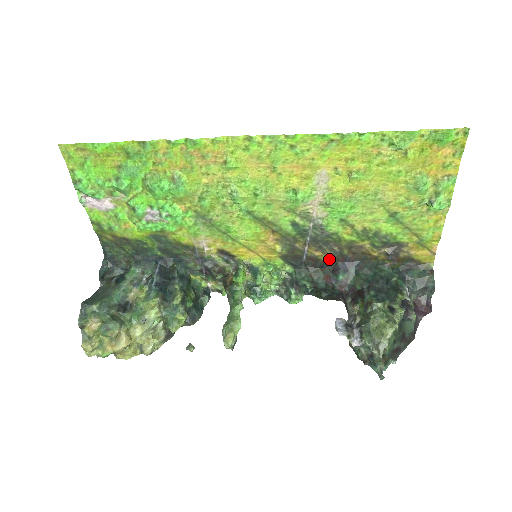
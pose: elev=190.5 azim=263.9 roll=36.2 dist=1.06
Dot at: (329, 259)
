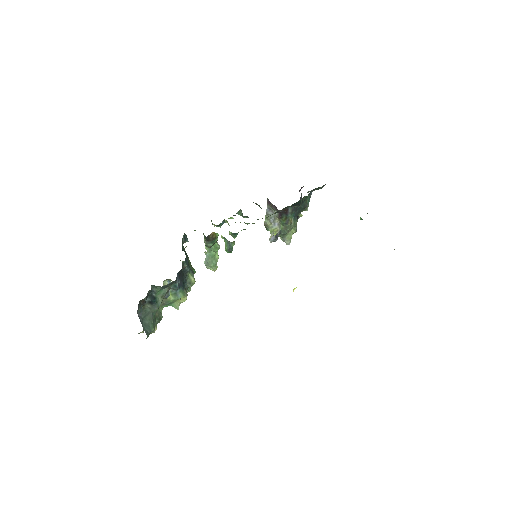
Dot at: occluded
